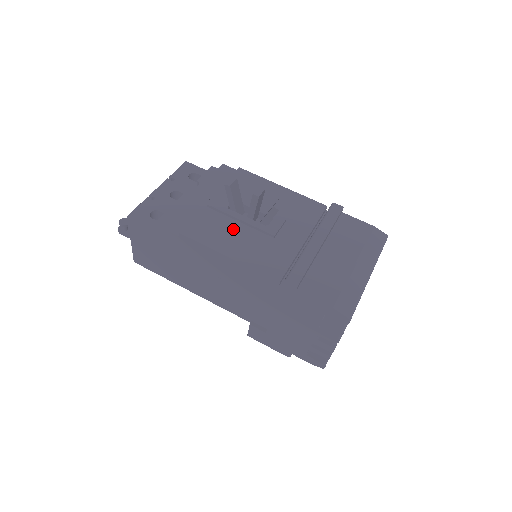
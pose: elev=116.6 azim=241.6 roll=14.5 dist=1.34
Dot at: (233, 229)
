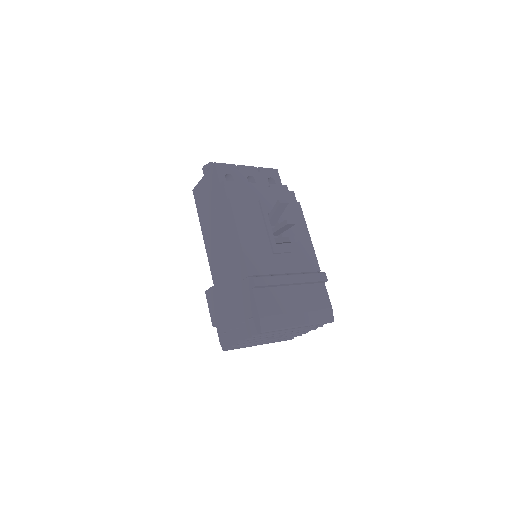
Dot at: (258, 226)
